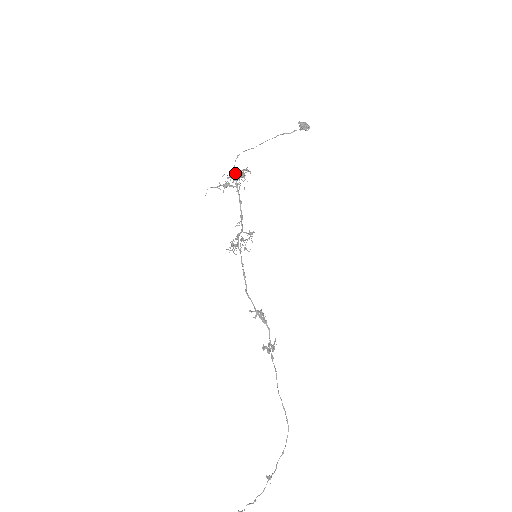
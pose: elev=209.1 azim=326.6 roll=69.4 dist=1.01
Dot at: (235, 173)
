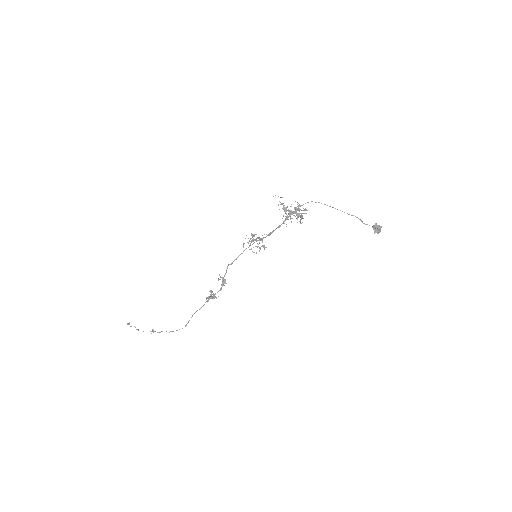
Dot at: (295, 211)
